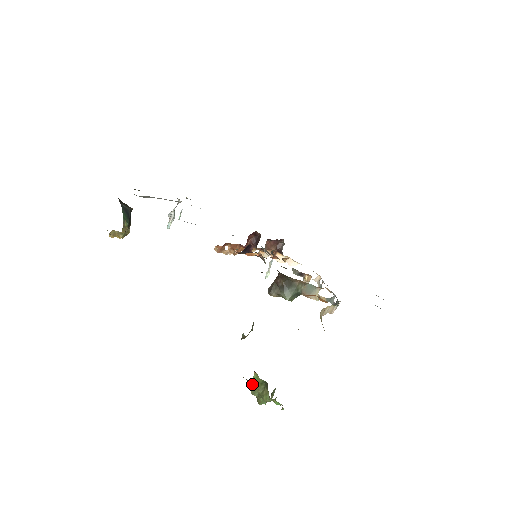
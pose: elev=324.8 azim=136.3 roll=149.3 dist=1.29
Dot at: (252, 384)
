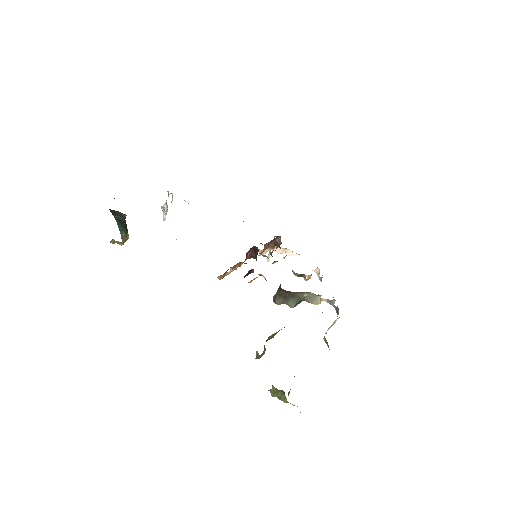
Dot at: (271, 392)
